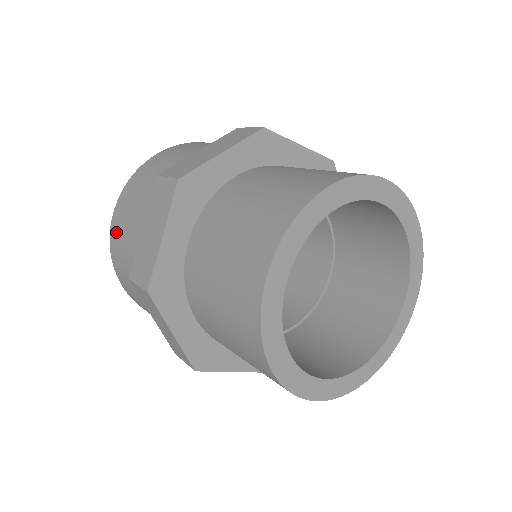
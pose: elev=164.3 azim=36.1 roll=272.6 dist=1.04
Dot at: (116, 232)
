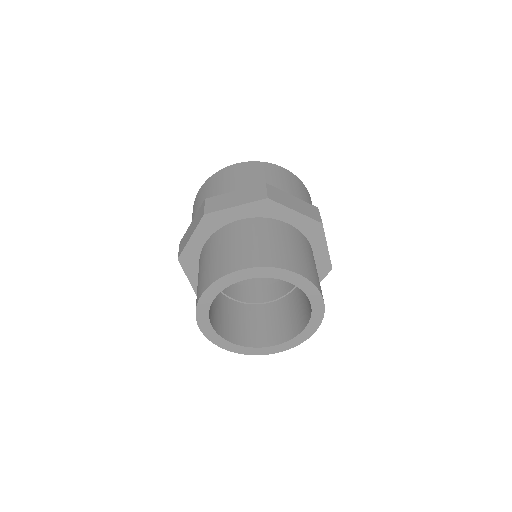
Dot at: occluded
